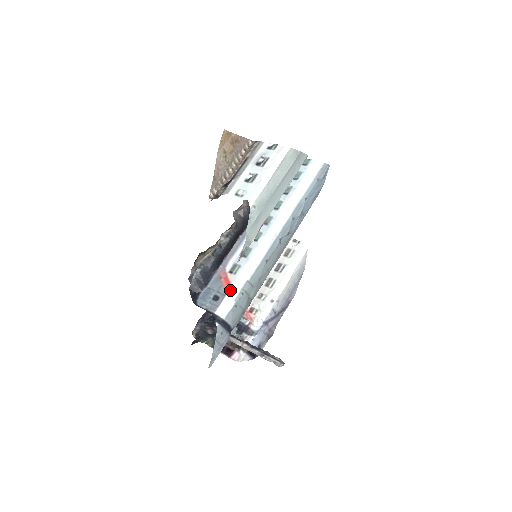
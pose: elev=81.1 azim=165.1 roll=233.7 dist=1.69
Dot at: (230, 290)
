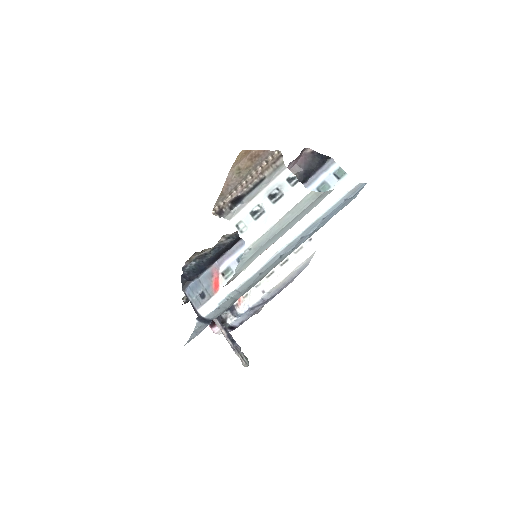
Dot at: (216, 294)
